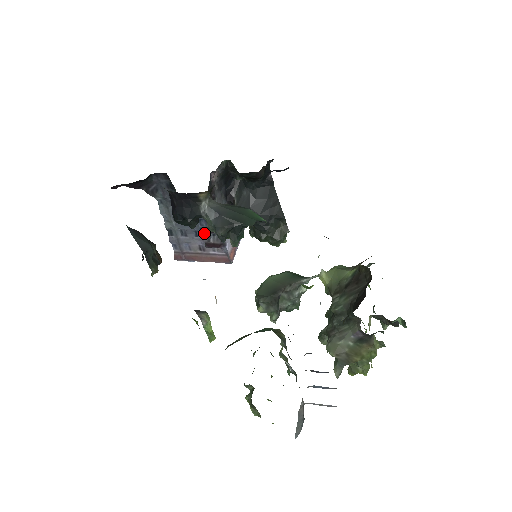
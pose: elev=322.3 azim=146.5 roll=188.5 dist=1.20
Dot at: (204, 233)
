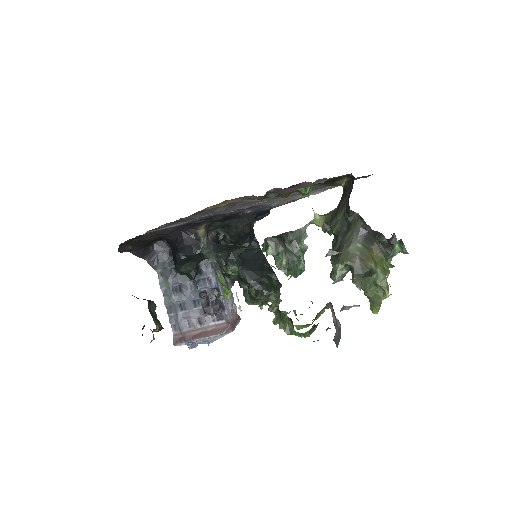
Dot at: (203, 300)
